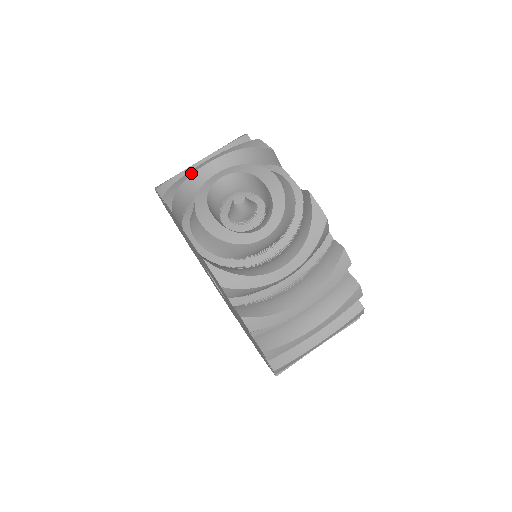
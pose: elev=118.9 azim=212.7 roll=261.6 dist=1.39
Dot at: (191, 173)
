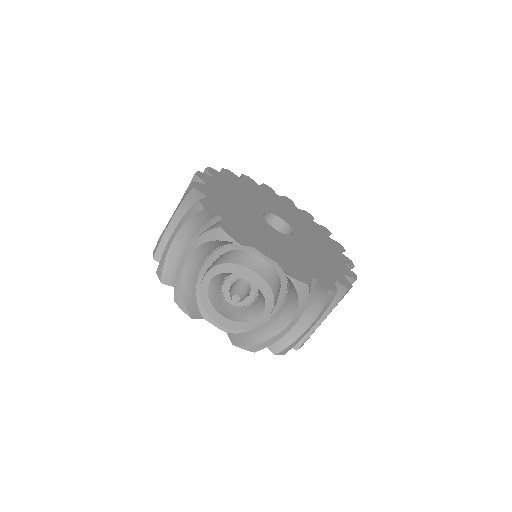
Dot at: (182, 270)
